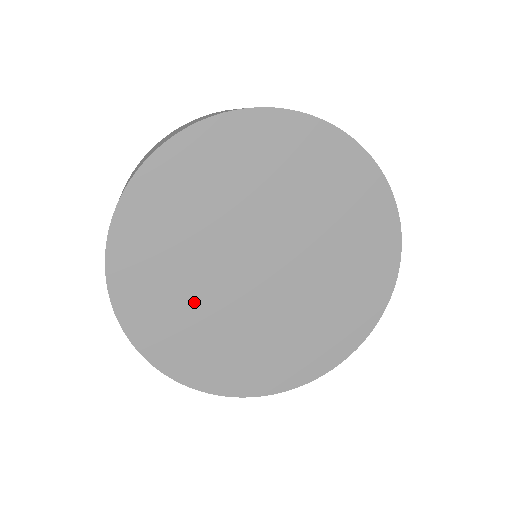
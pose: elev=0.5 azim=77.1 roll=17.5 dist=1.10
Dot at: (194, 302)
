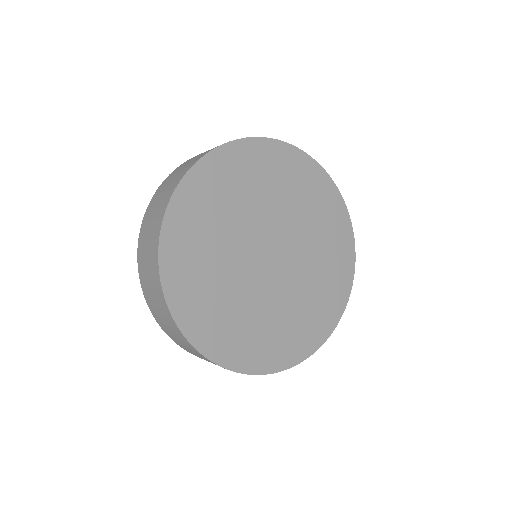
Dot at: (227, 292)
